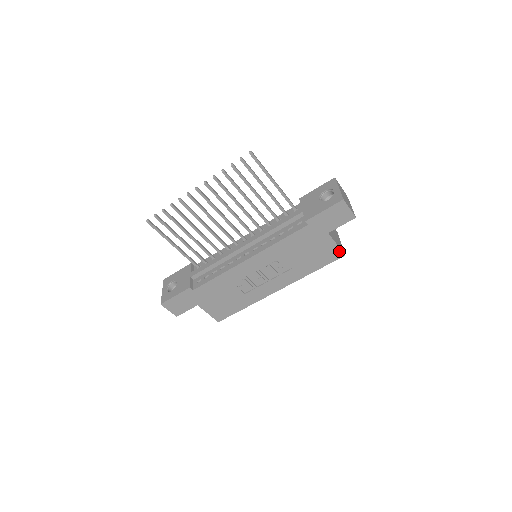
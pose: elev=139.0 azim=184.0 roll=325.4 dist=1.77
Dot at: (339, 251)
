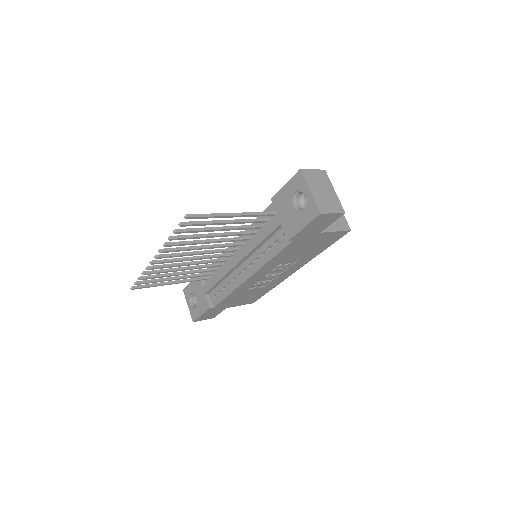
Dot at: (342, 232)
